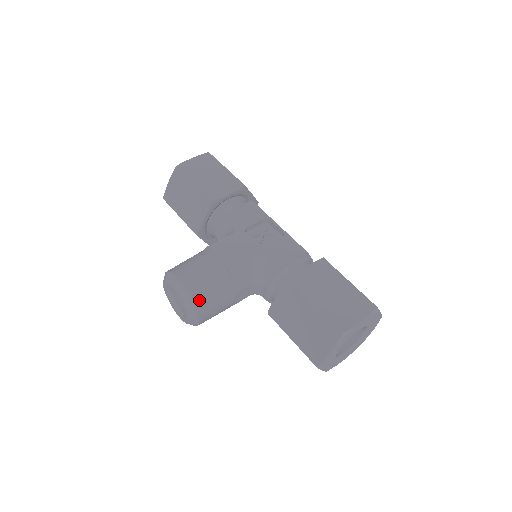
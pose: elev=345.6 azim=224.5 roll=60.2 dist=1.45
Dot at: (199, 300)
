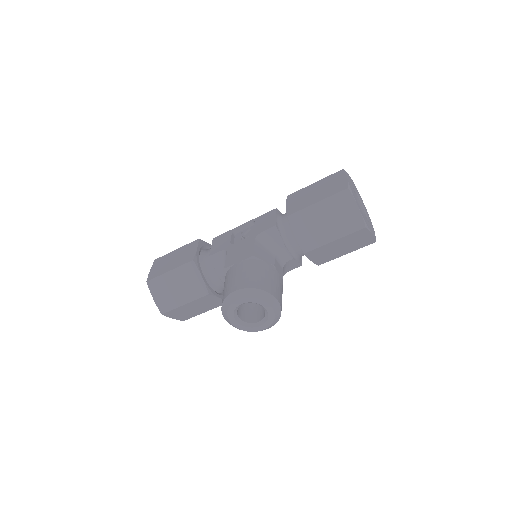
Dot at: (261, 285)
